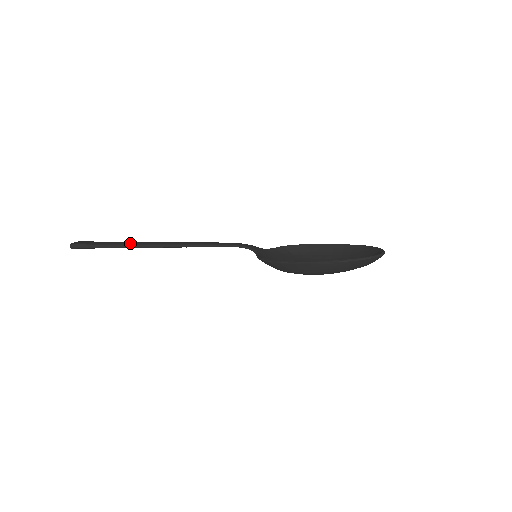
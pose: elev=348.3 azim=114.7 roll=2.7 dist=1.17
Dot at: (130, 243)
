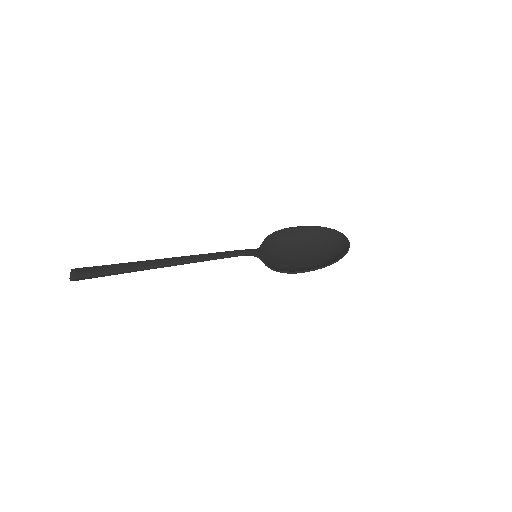
Dot at: (138, 268)
